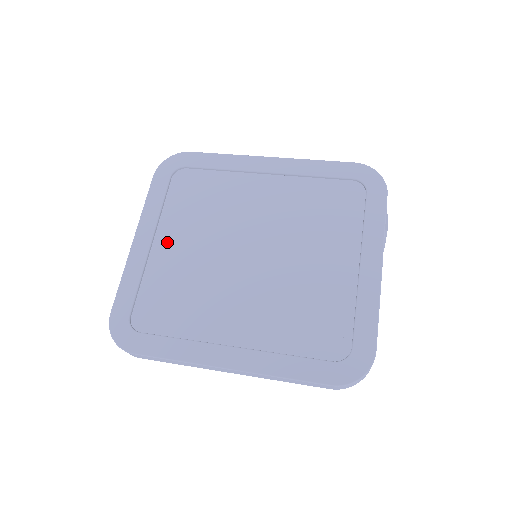
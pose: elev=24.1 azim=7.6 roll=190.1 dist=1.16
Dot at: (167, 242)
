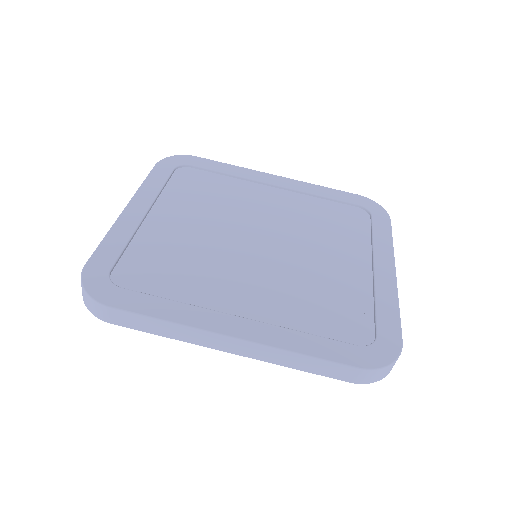
Dot at: (164, 217)
